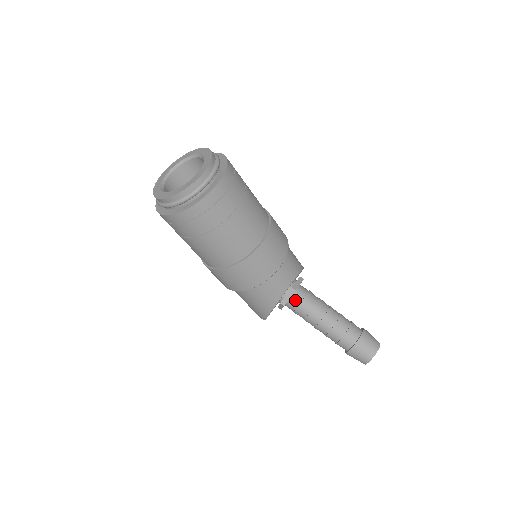
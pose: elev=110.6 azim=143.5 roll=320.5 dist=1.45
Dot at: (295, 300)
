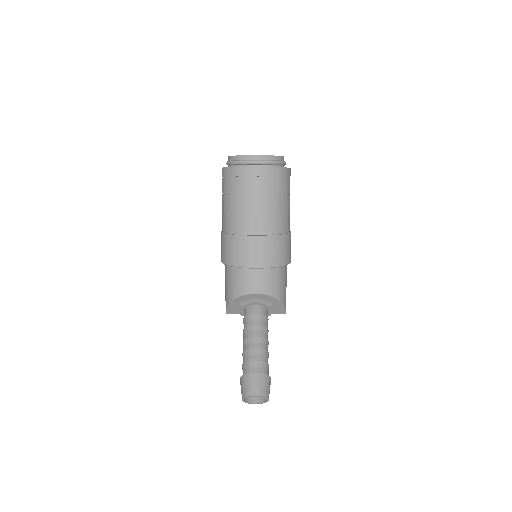
Dot at: (250, 310)
